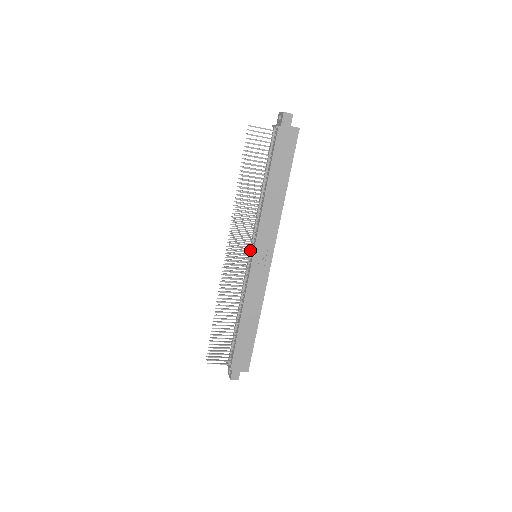
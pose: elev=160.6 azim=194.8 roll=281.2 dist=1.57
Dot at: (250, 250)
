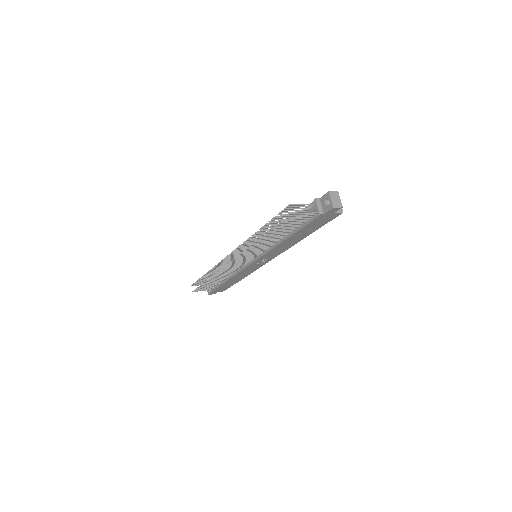
Dot at: (252, 258)
